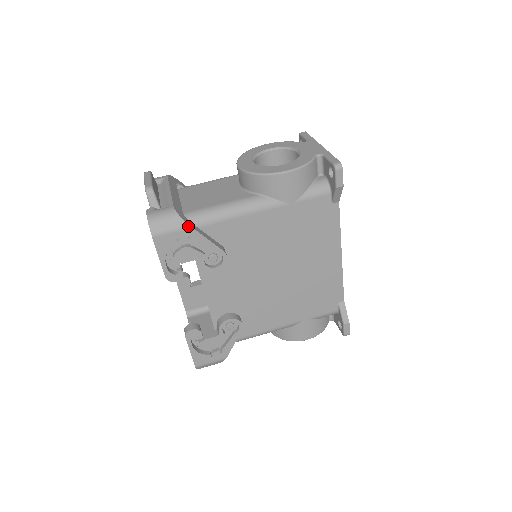
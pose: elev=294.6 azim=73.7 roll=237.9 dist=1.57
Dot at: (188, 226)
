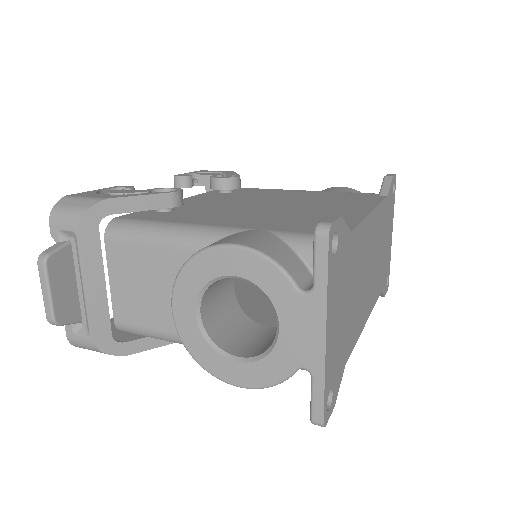
Dot at: occluded
